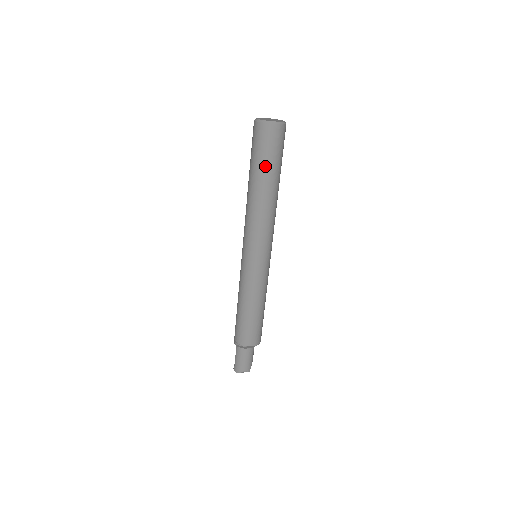
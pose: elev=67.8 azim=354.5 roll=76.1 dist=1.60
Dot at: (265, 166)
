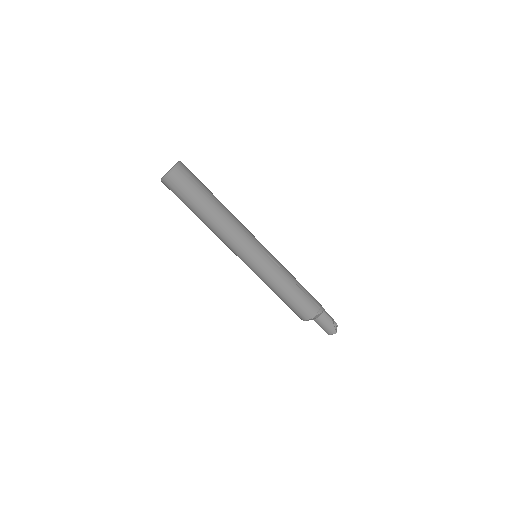
Dot at: (189, 206)
